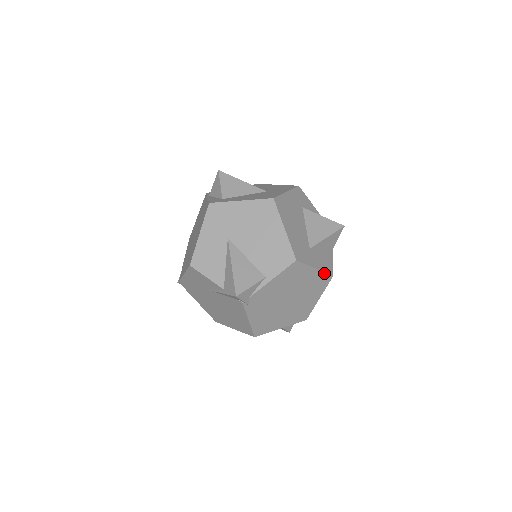
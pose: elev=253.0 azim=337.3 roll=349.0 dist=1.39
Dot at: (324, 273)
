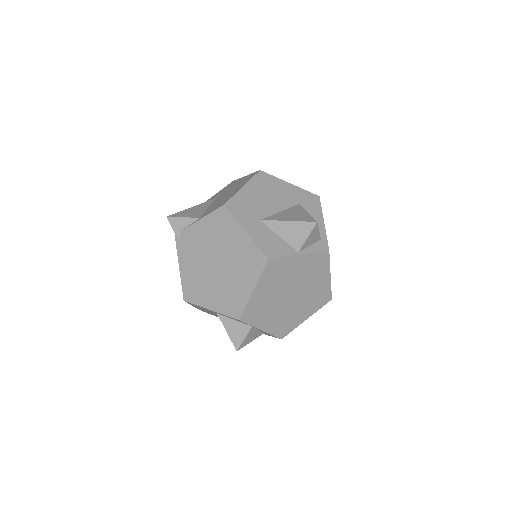
Dot at: (257, 247)
